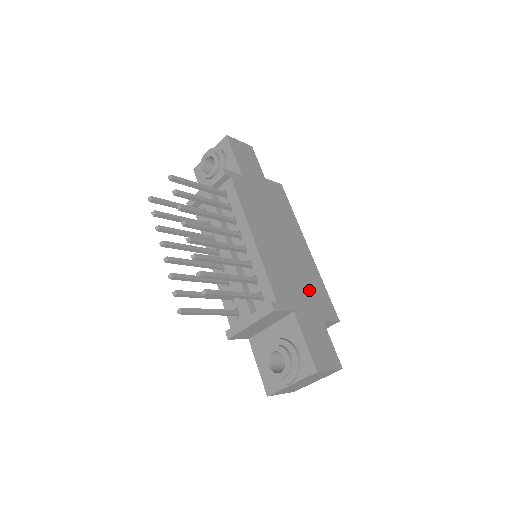
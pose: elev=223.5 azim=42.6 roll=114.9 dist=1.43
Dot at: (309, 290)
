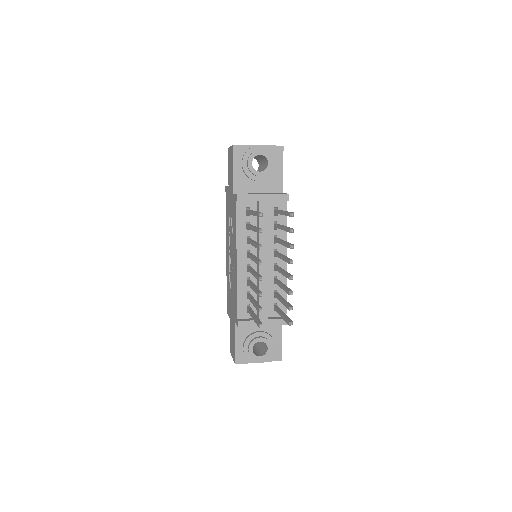
Dot at: occluded
